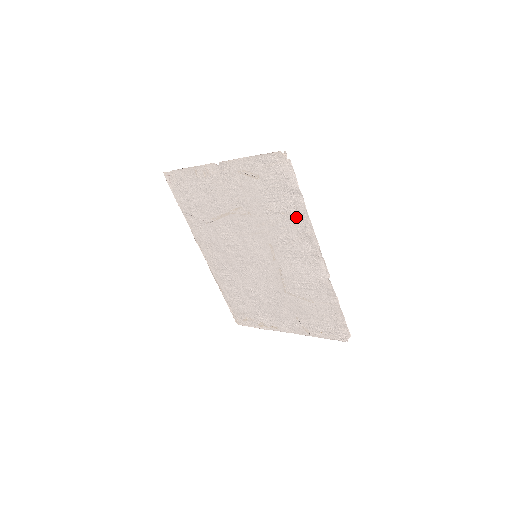
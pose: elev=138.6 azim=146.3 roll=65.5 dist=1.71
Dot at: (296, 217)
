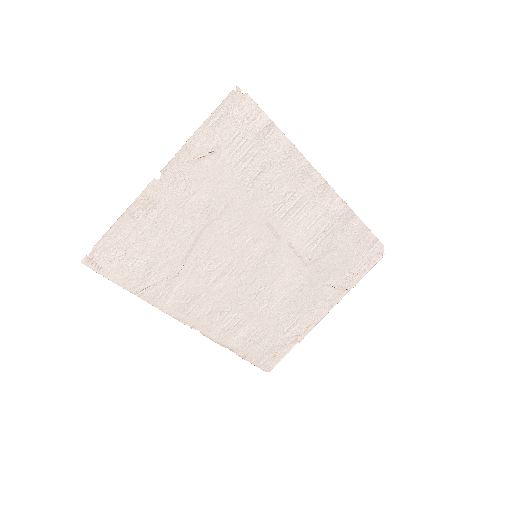
Dot at: (281, 160)
